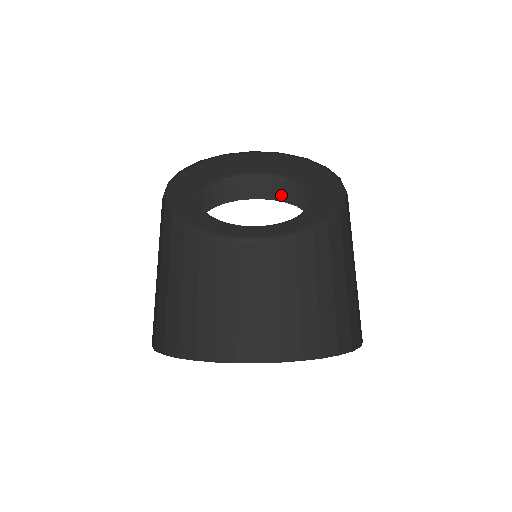
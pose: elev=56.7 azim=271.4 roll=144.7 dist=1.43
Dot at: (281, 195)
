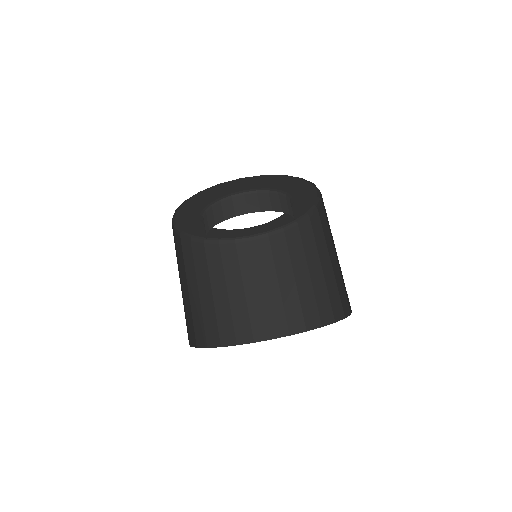
Dot at: (287, 209)
